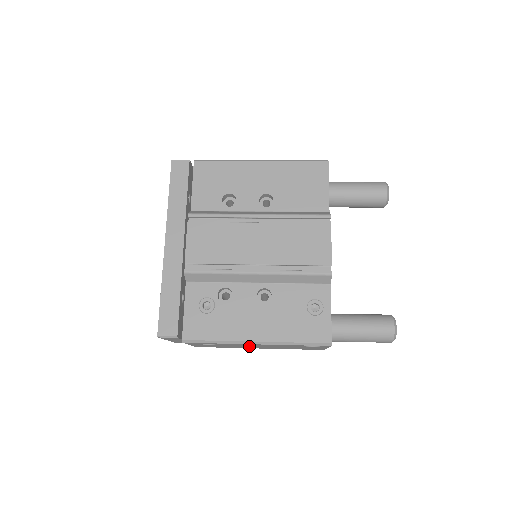
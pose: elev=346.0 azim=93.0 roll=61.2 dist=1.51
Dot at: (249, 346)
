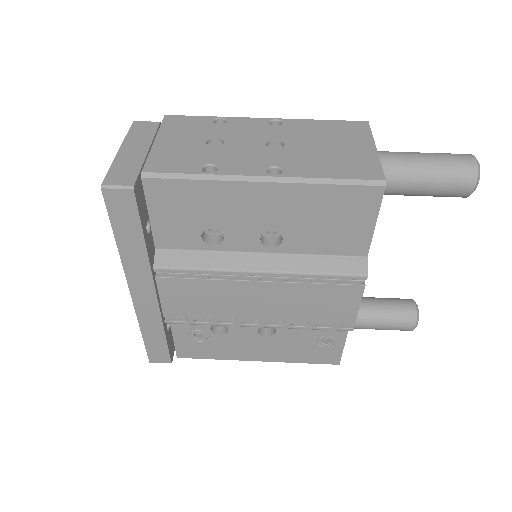
Dot at: occluded
